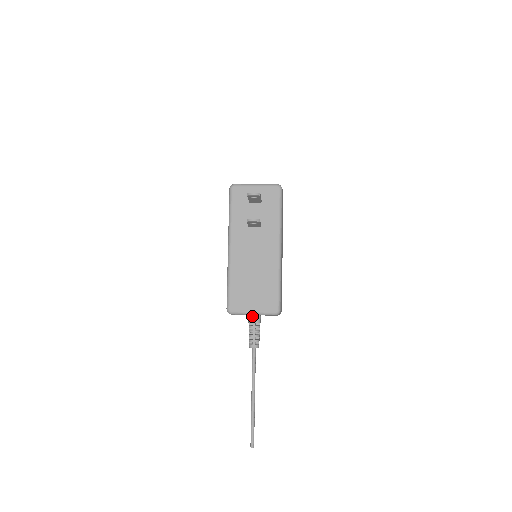
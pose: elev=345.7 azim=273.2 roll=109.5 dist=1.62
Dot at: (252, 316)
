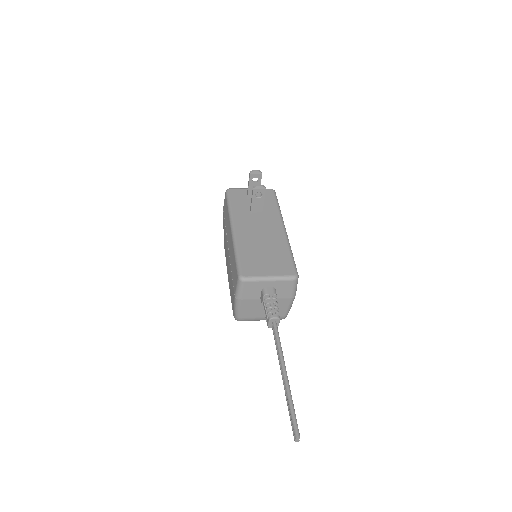
Dot at: (267, 288)
